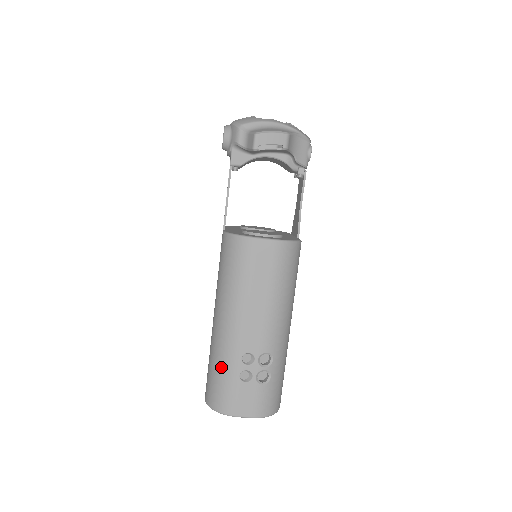
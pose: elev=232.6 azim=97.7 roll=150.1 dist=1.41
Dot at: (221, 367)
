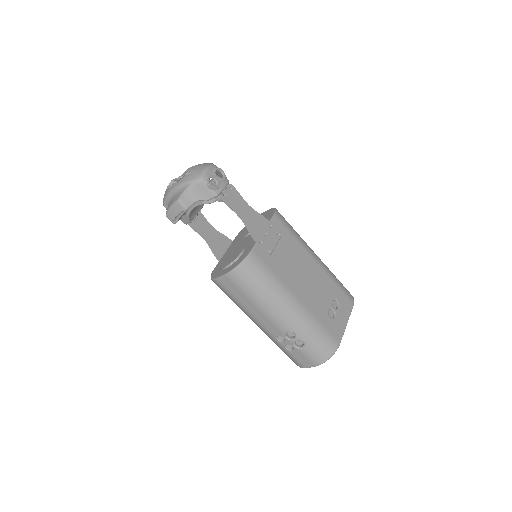
Dot at: occluded
